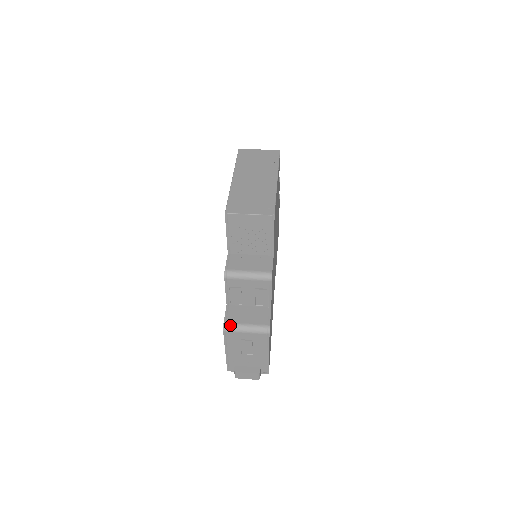
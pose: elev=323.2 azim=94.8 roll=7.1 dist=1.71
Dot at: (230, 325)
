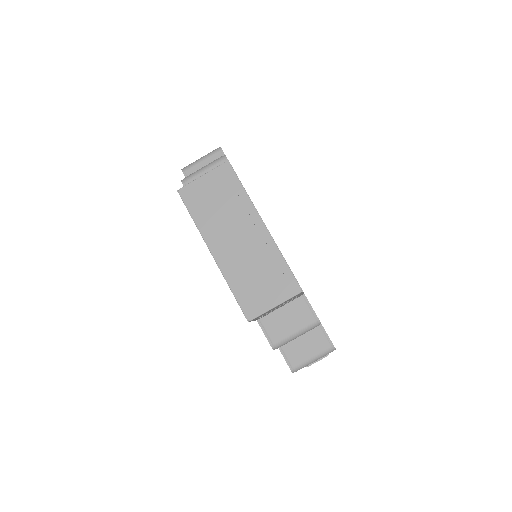
Dot at: (297, 367)
